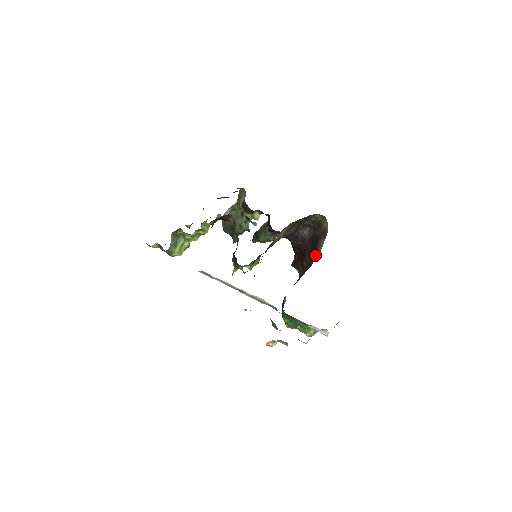
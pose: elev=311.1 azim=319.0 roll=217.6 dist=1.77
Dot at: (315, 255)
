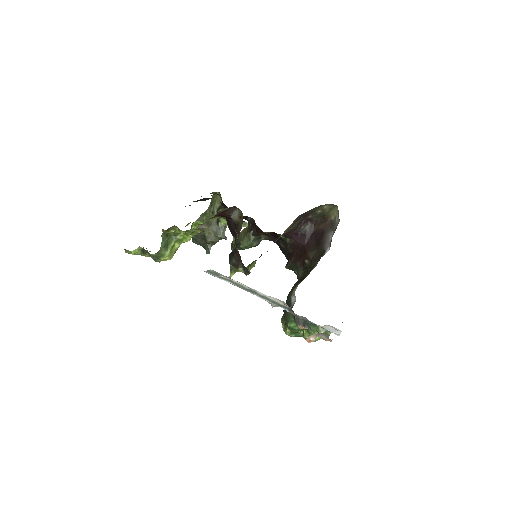
Dot at: (321, 250)
